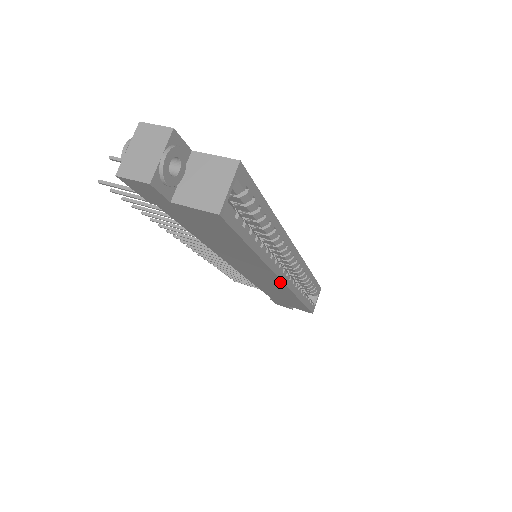
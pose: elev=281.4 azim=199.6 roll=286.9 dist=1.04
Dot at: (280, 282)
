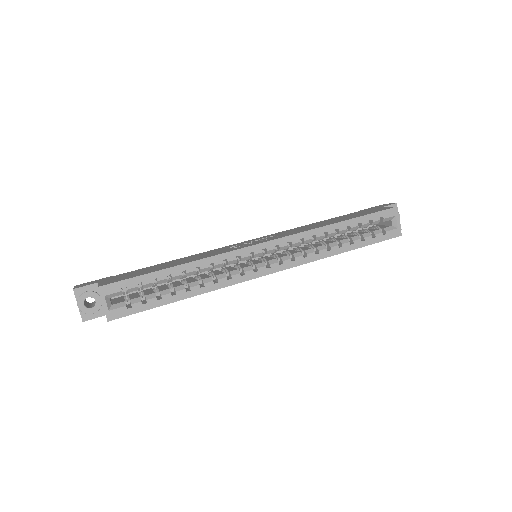
Dot at: (269, 273)
